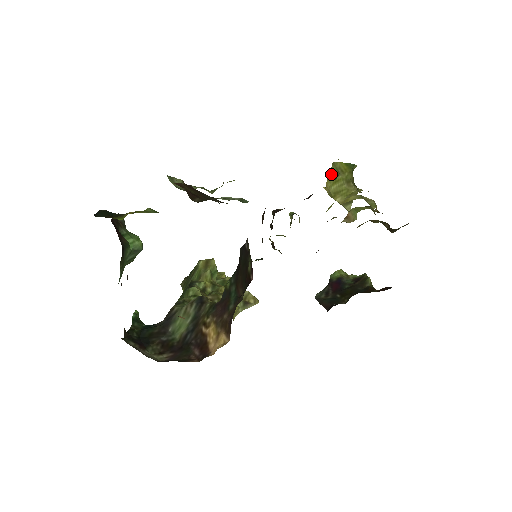
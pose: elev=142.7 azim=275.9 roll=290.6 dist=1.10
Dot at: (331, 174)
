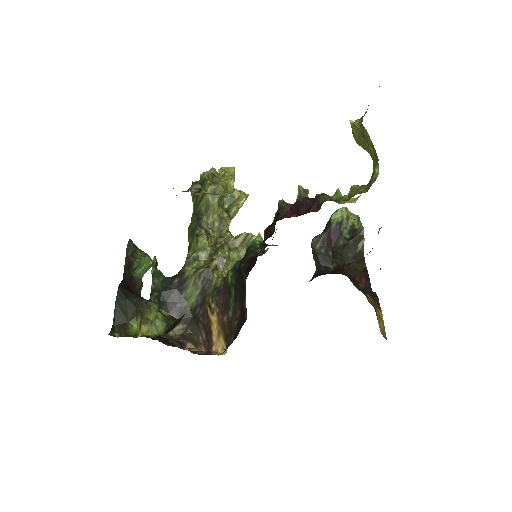
Dot at: (358, 128)
